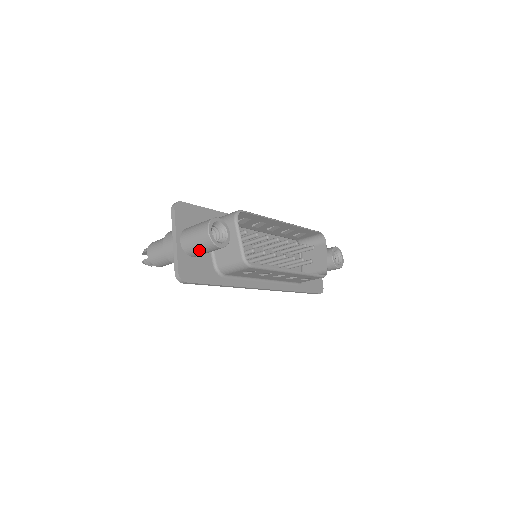
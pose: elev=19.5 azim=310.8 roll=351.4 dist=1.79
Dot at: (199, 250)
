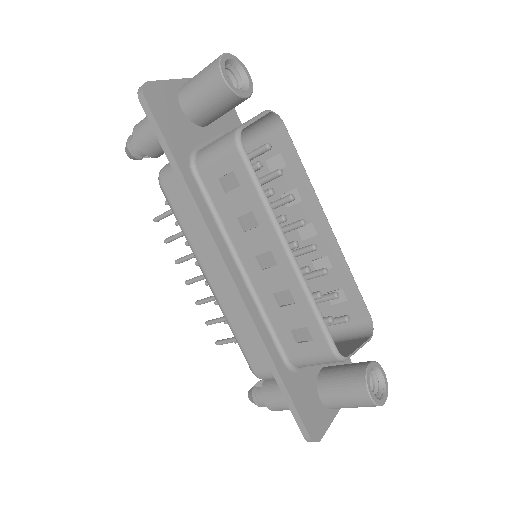
Dot at: (196, 84)
